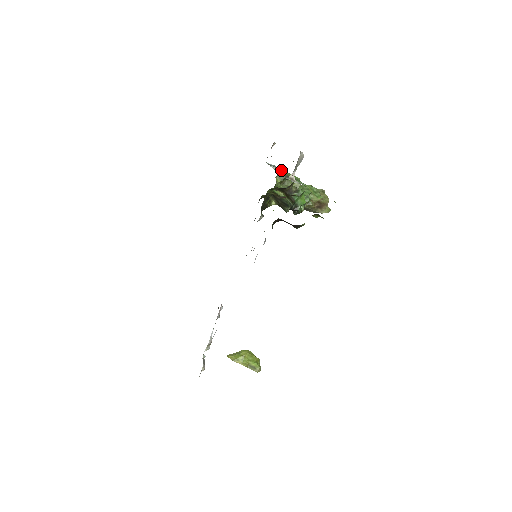
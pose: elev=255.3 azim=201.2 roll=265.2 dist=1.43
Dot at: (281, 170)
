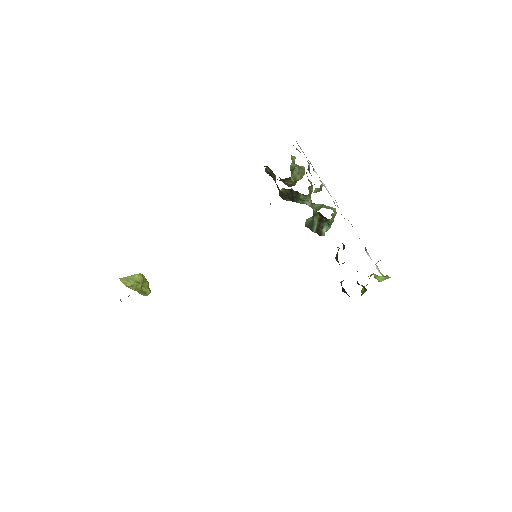
Dot at: occluded
